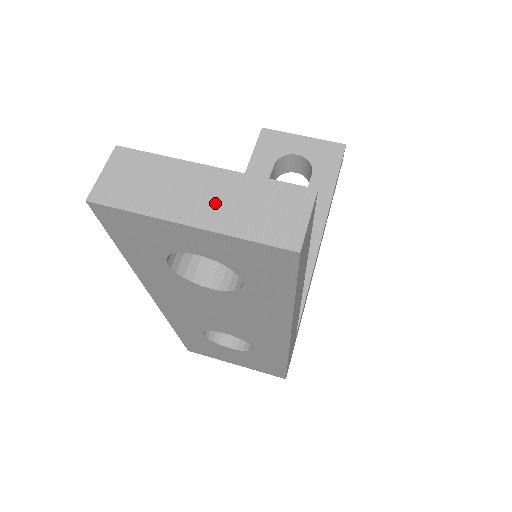
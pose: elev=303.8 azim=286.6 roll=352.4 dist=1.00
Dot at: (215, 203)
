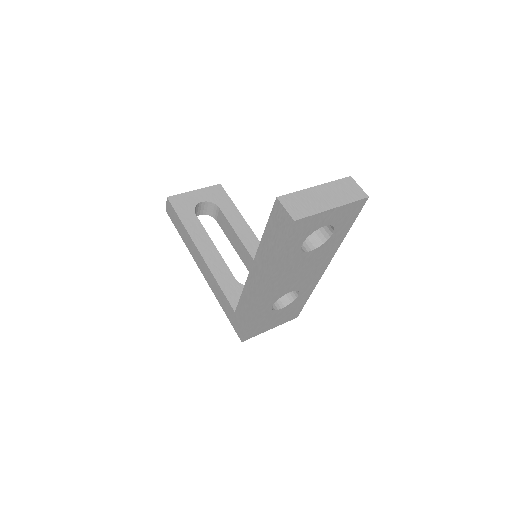
Dot at: (331, 197)
